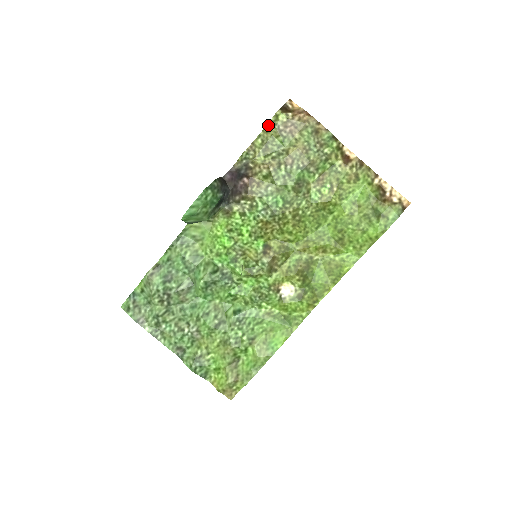
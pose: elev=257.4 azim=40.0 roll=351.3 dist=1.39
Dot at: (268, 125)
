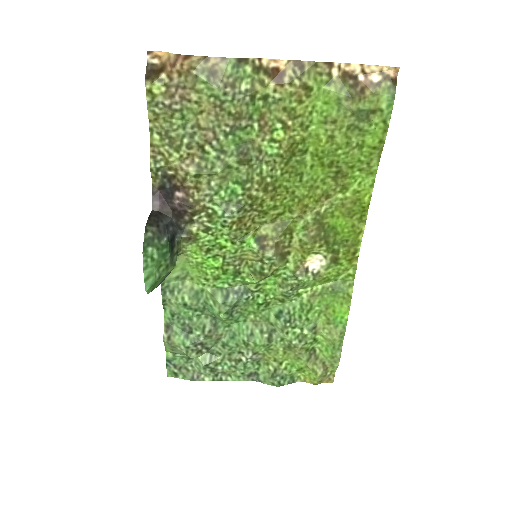
Dot at: (149, 110)
